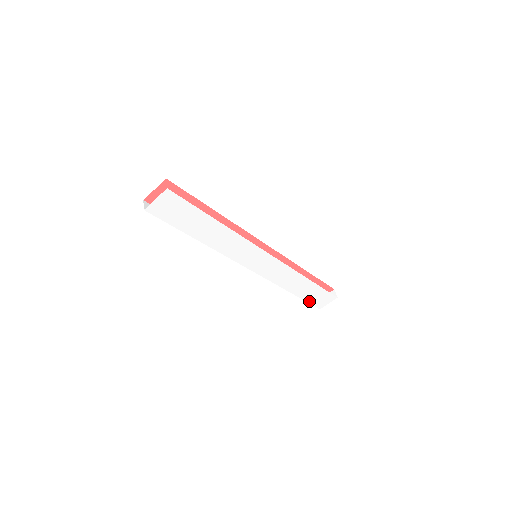
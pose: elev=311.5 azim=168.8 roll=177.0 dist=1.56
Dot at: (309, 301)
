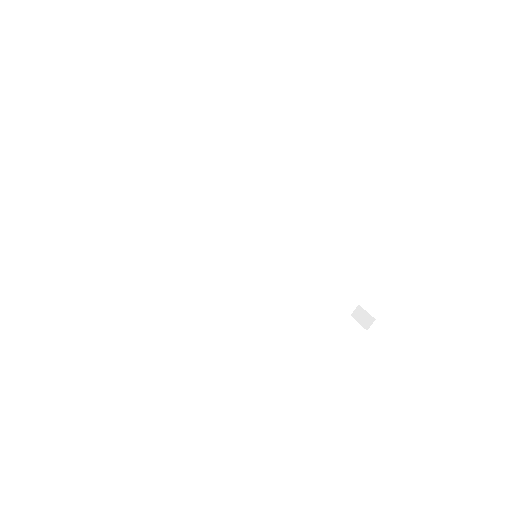
Dot at: occluded
